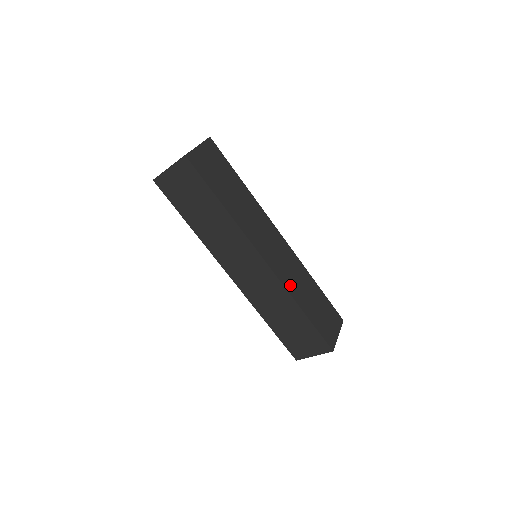
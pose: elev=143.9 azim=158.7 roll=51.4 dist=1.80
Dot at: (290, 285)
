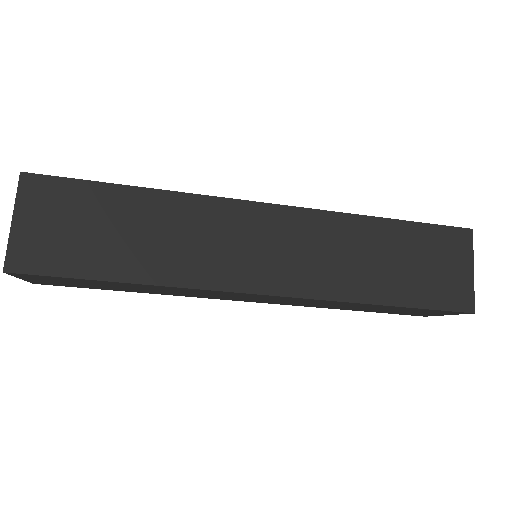
Dot at: occluded
